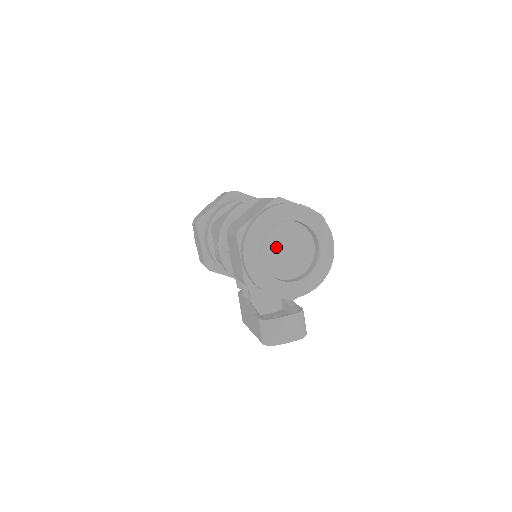
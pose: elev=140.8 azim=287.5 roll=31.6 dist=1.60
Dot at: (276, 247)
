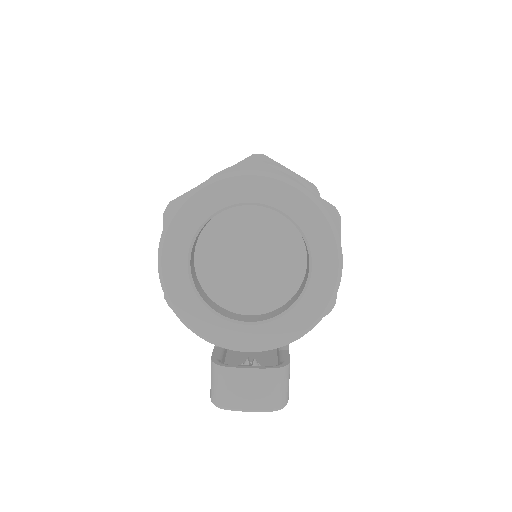
Dot at: (231, 250)
